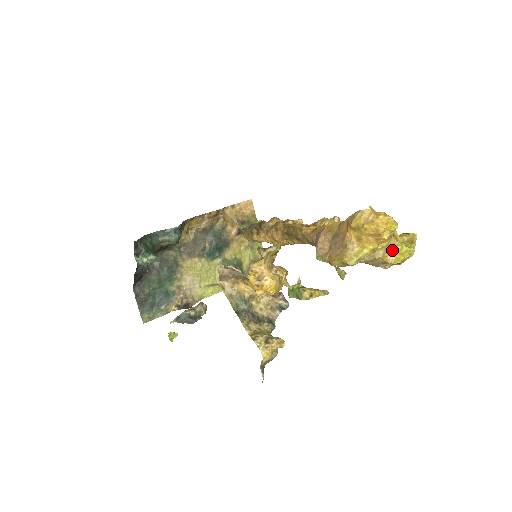
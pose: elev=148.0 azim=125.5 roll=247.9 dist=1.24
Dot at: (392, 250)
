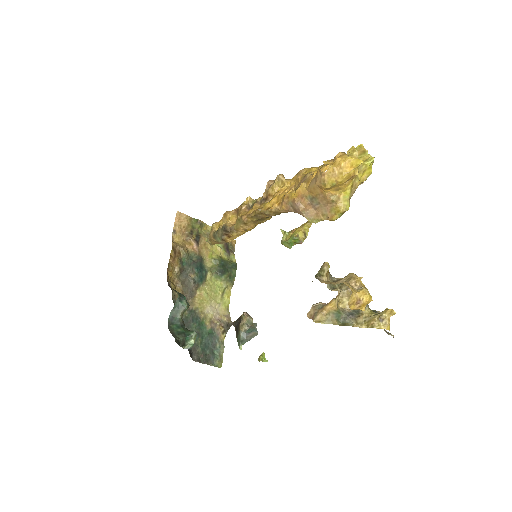
Dot at: (361, 172)
